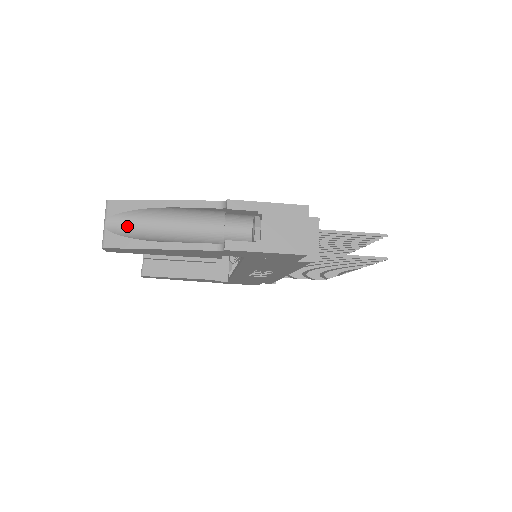
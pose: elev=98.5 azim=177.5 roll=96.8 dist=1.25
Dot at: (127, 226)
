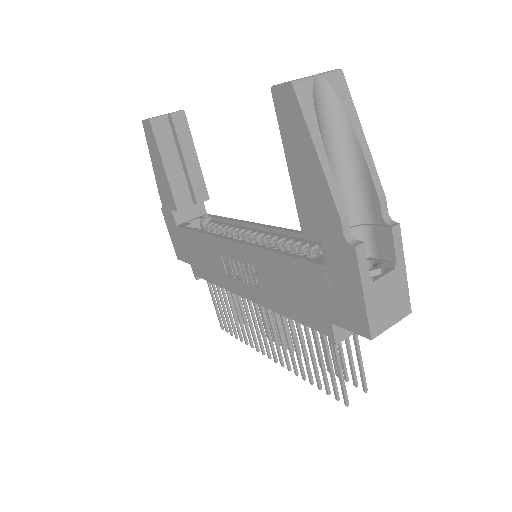
Dot at: (322, 107)
